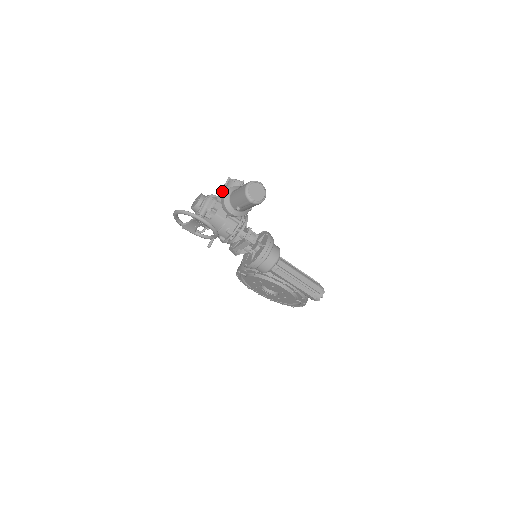
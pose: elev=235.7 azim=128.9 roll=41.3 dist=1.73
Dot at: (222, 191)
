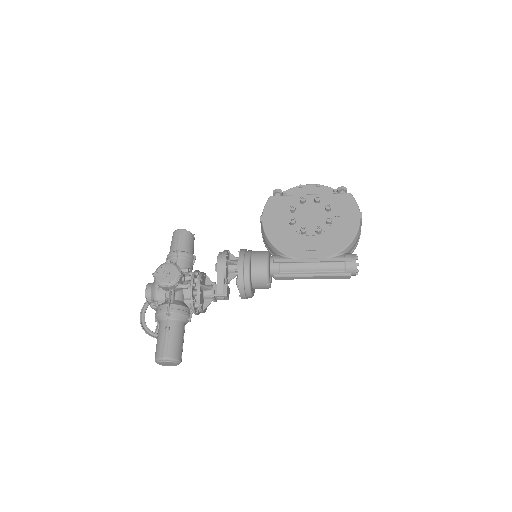
Dot at: occluded
